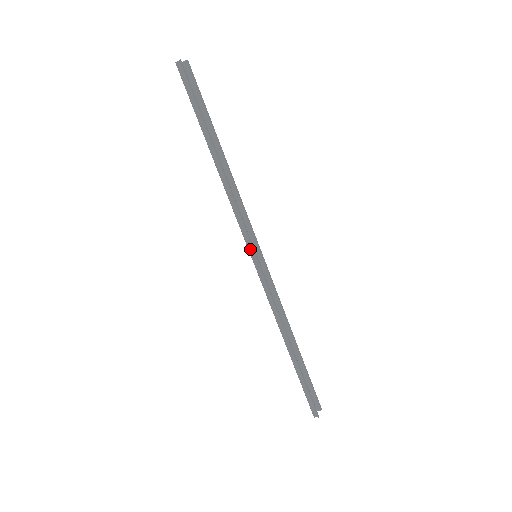
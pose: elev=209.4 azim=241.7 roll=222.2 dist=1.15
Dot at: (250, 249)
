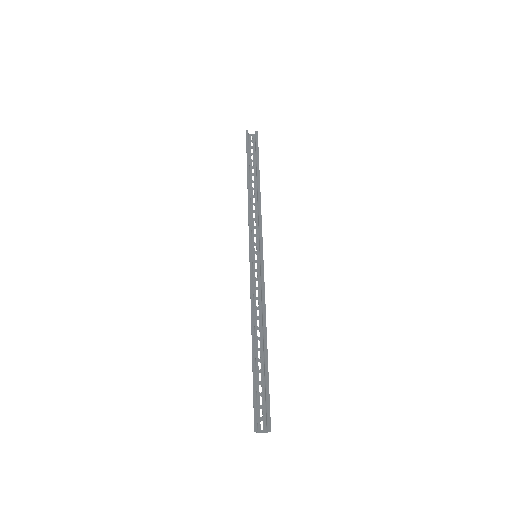
Dot at: (251, 249)
